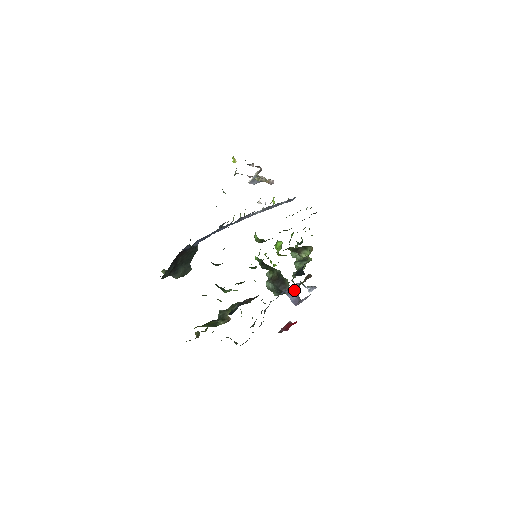
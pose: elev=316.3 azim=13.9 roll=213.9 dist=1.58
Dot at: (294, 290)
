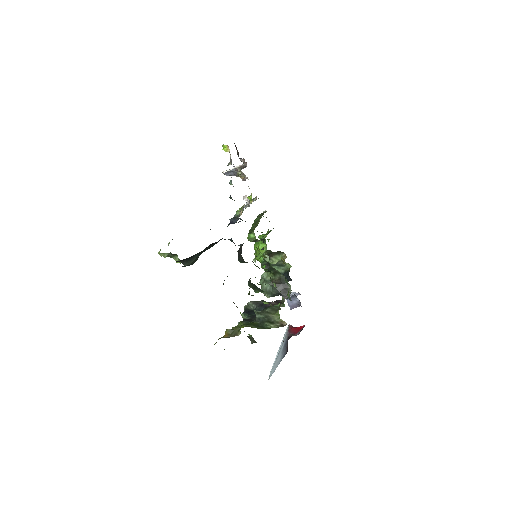
Dot at: occluded
